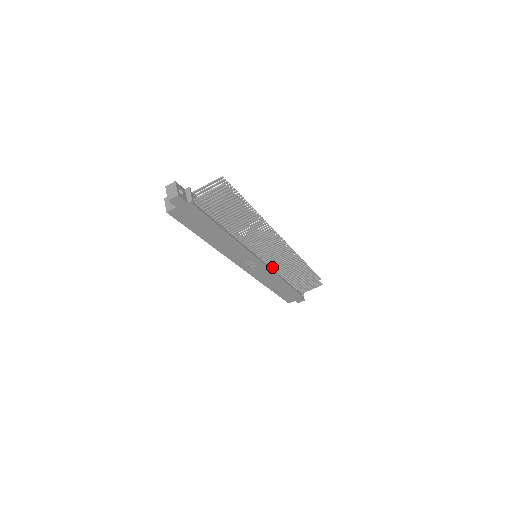
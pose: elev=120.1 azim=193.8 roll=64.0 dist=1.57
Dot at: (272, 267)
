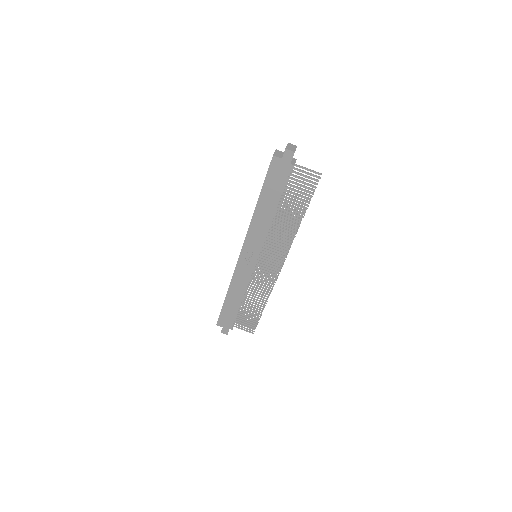
Dot at: occluded
